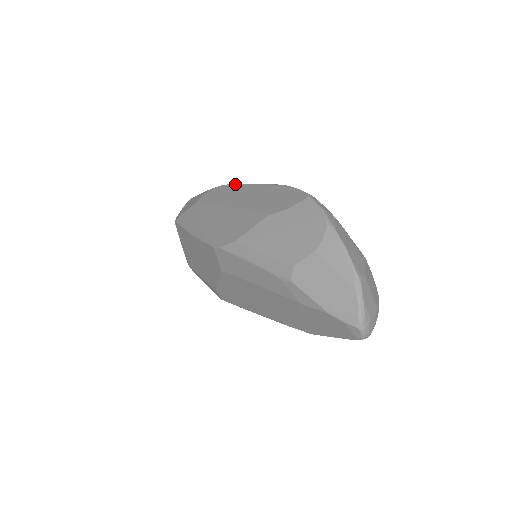
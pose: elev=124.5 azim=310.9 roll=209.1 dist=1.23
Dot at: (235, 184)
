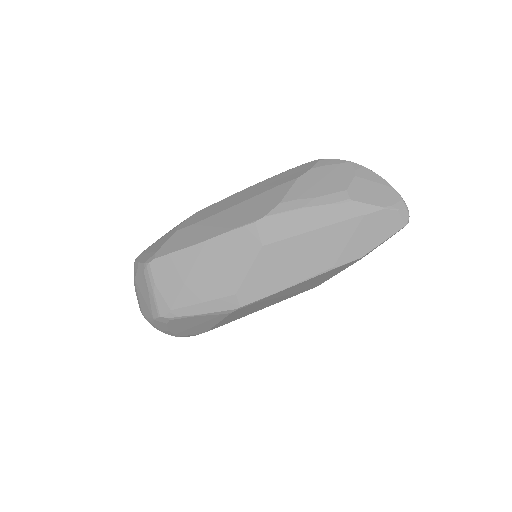
Dot at: (217, 202)
